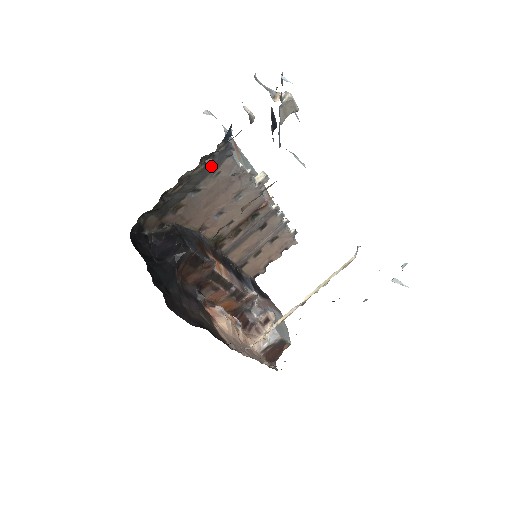
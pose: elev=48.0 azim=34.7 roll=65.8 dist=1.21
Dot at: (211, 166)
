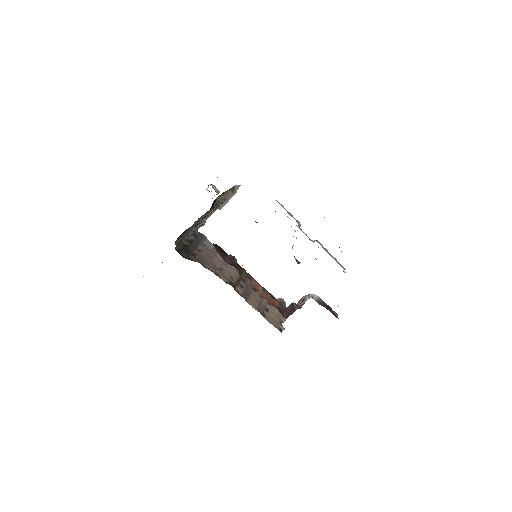
Dot at: (199, 239)
